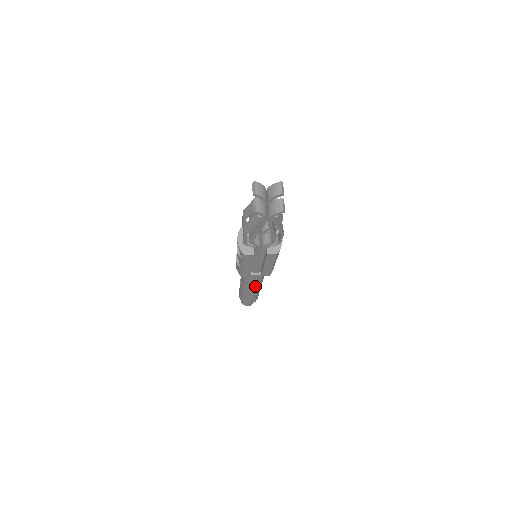
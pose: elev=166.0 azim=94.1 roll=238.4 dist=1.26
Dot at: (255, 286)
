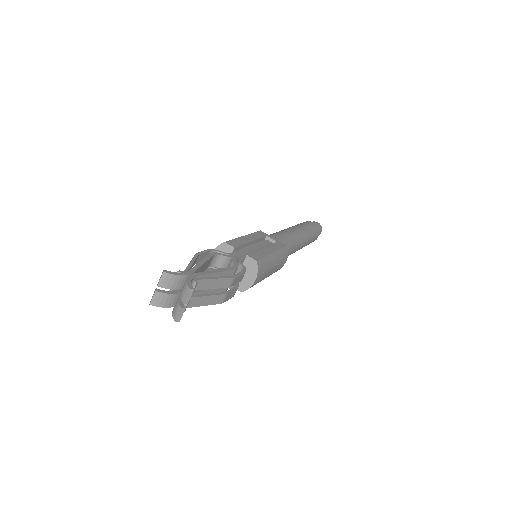
Dot at: occluded
